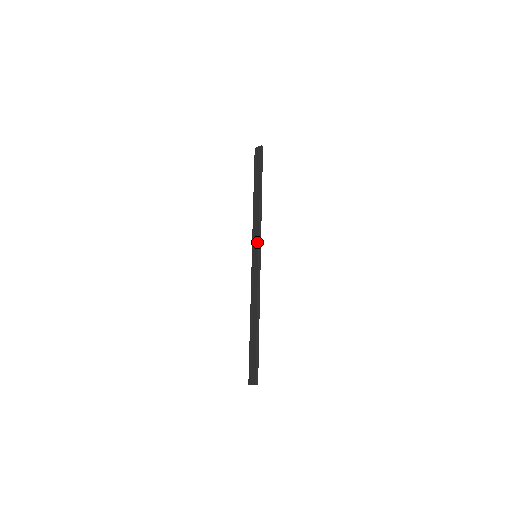
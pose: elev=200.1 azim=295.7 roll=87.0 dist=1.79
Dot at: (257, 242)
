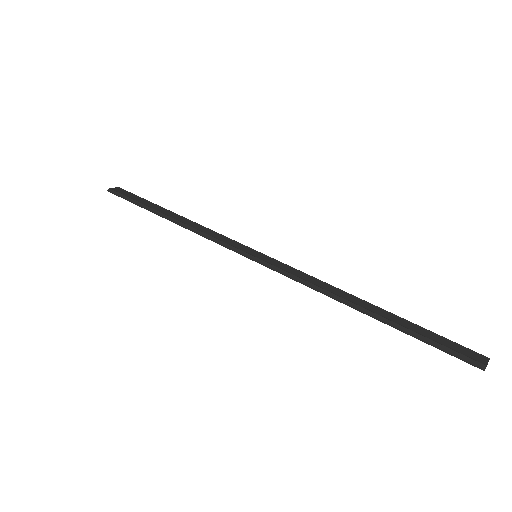
Dot at: (239, 244)
